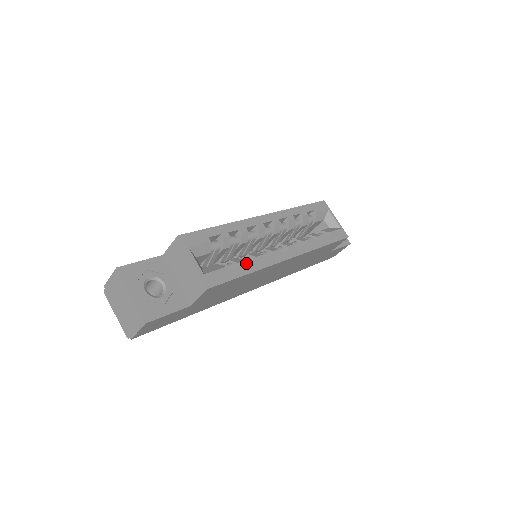
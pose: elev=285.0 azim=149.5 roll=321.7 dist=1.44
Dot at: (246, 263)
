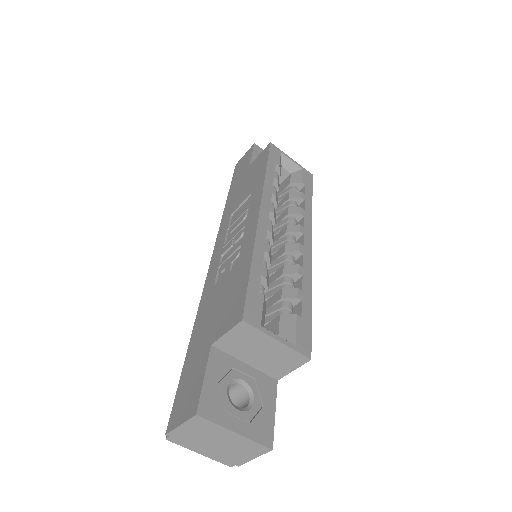
Dot at: (301, 290)
